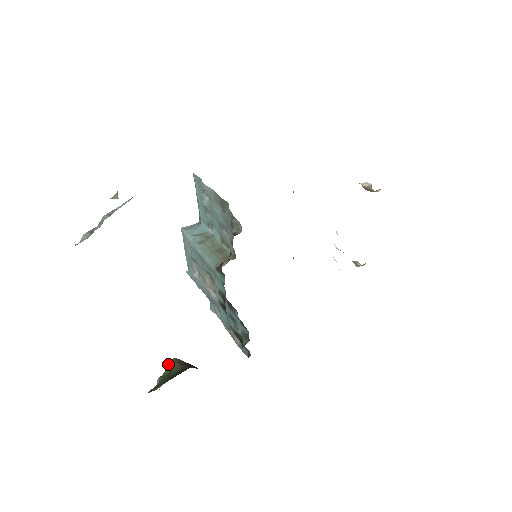
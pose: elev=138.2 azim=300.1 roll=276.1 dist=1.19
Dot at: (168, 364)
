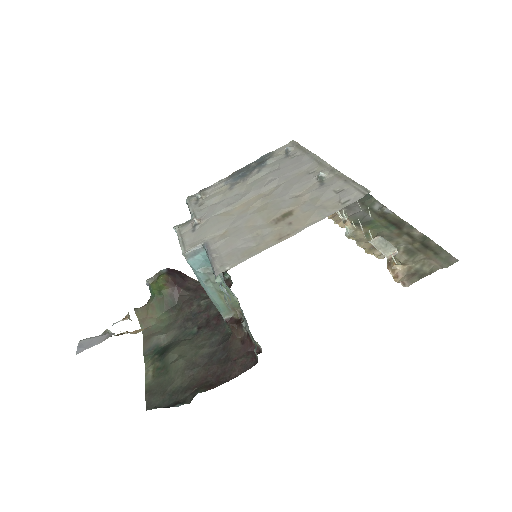
Dot at: (157, 281)
